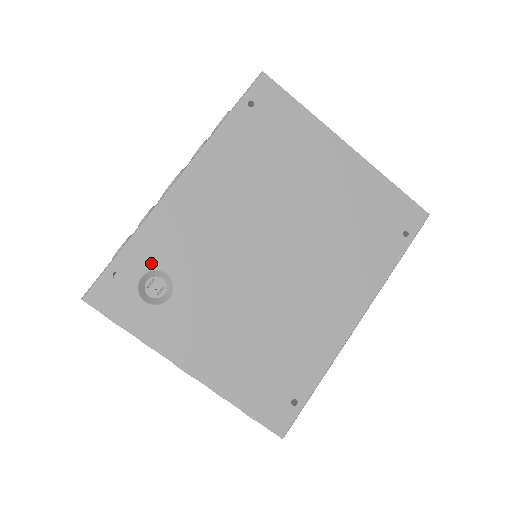
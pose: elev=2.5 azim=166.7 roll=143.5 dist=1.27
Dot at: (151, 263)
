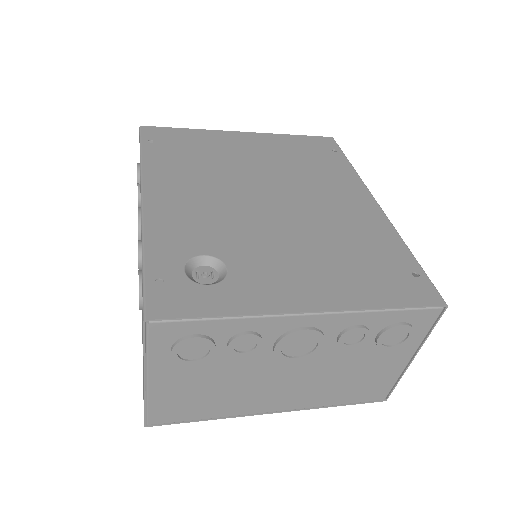
Dot at: (181, 256)
